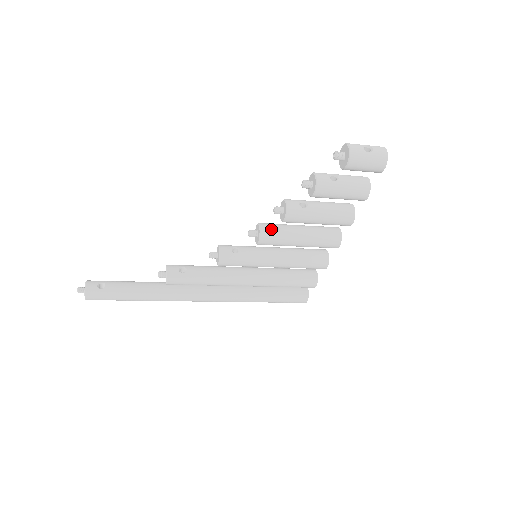
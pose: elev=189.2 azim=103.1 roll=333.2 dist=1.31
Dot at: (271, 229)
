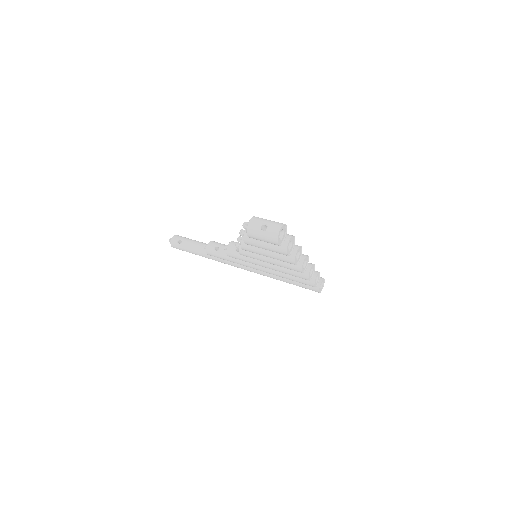
Dot at: occluded
